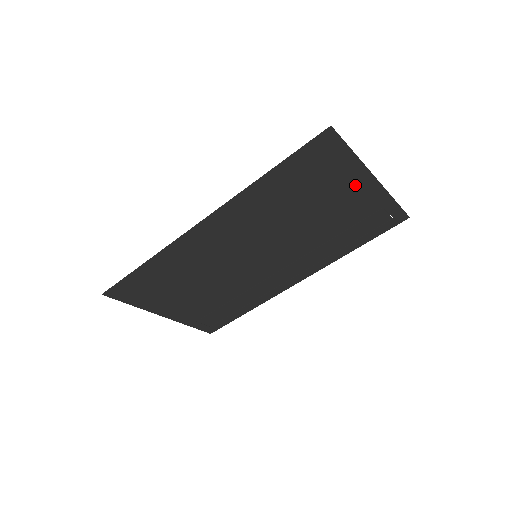
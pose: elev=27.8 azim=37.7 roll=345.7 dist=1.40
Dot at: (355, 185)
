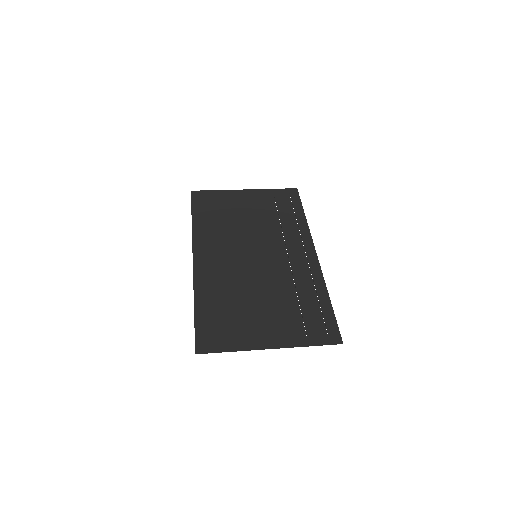
Dot at: (261, 336)
